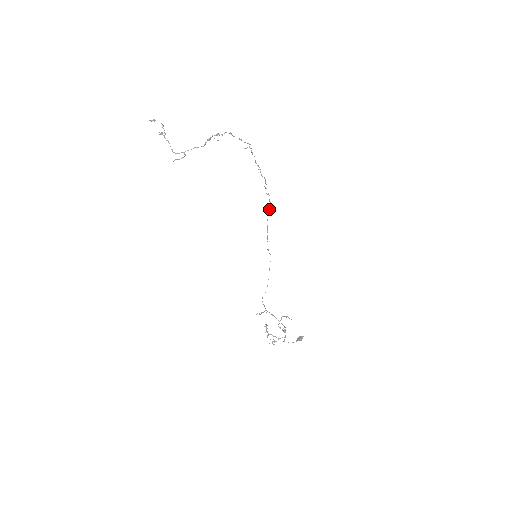
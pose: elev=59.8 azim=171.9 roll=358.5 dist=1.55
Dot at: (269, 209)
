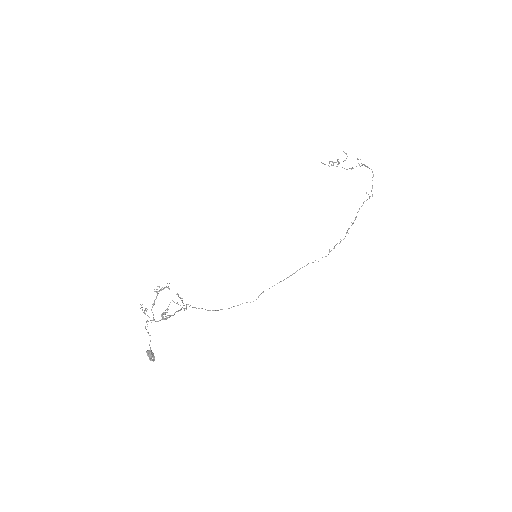
Dot at: (313, 262)
